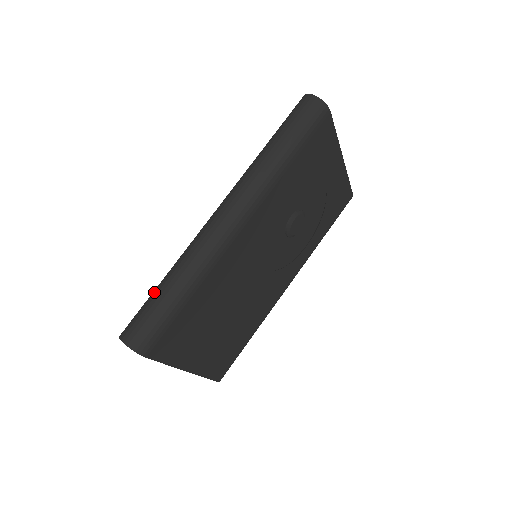
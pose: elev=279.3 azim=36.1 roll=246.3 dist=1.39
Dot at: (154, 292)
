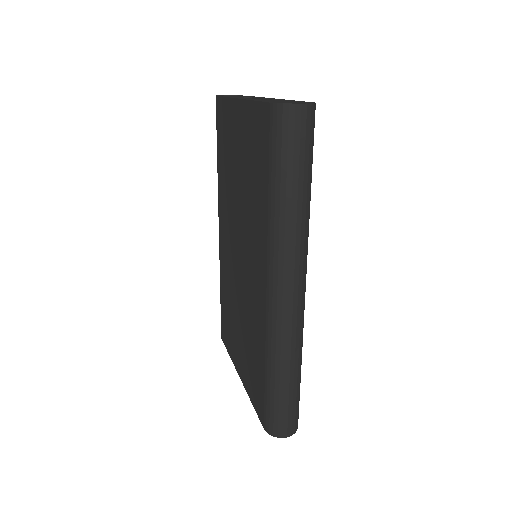
Dot at: (278, 393)
